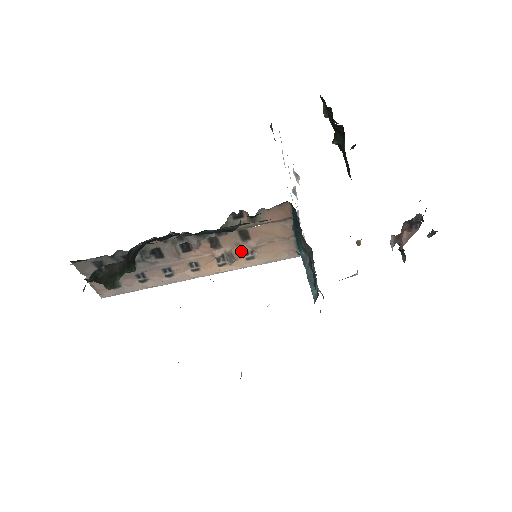
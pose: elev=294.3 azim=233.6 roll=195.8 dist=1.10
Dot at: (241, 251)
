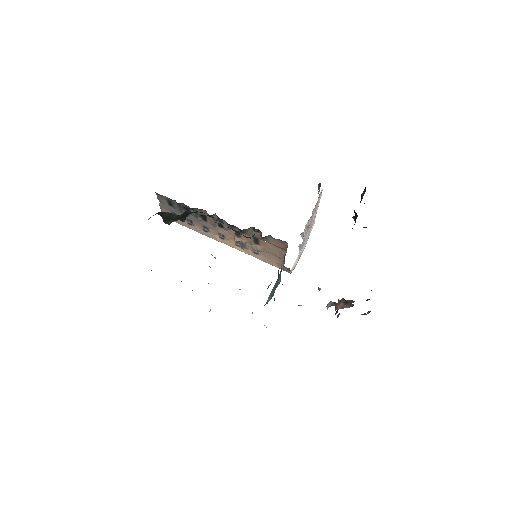
Dot at: (251, 246)
